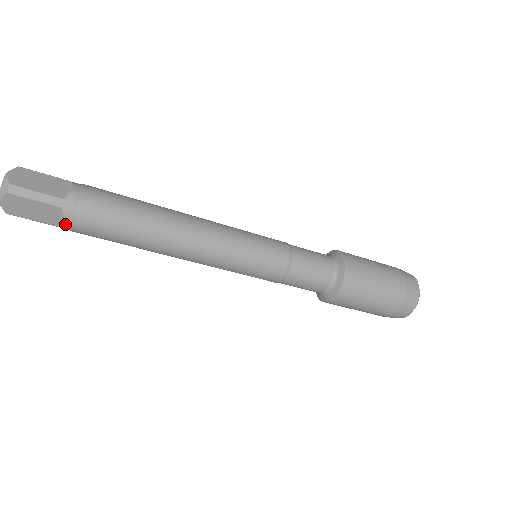
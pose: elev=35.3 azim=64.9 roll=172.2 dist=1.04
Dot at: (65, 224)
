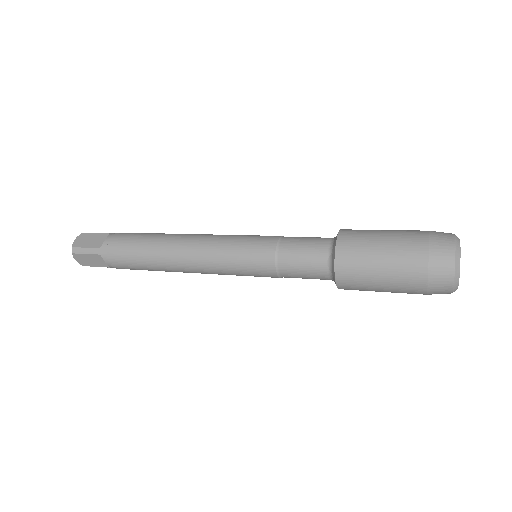
Dot at: occluded
